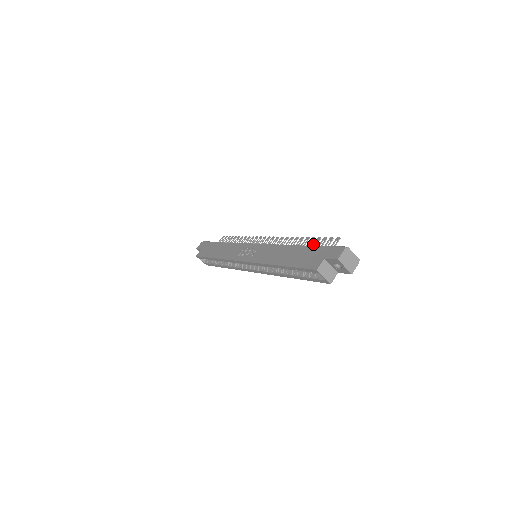
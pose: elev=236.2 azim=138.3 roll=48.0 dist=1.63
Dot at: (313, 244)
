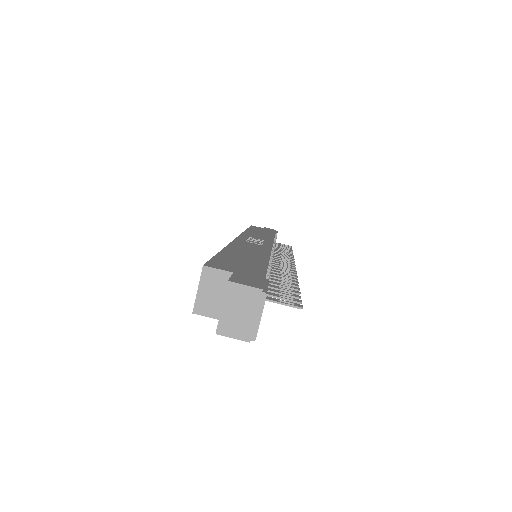
Dot at: (282, 286)
